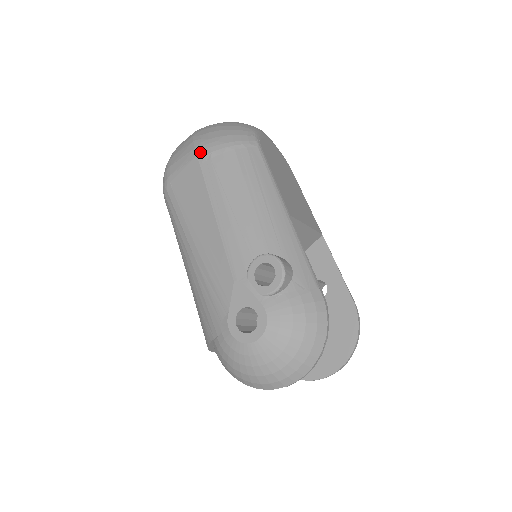
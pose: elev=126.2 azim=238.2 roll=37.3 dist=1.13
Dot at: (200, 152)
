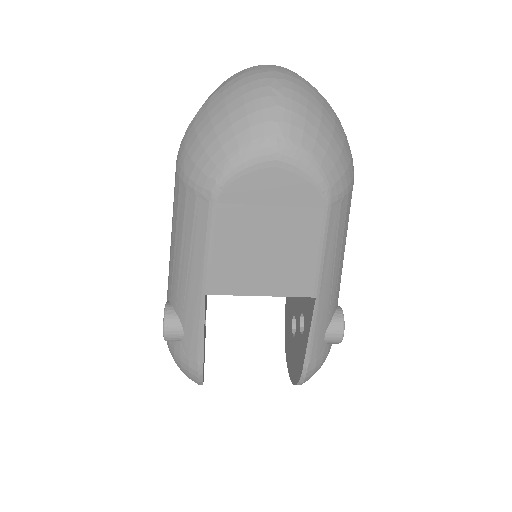
Dot at: (177, 157)
